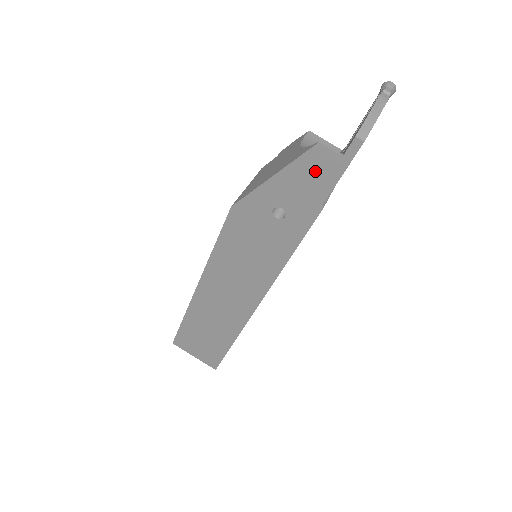
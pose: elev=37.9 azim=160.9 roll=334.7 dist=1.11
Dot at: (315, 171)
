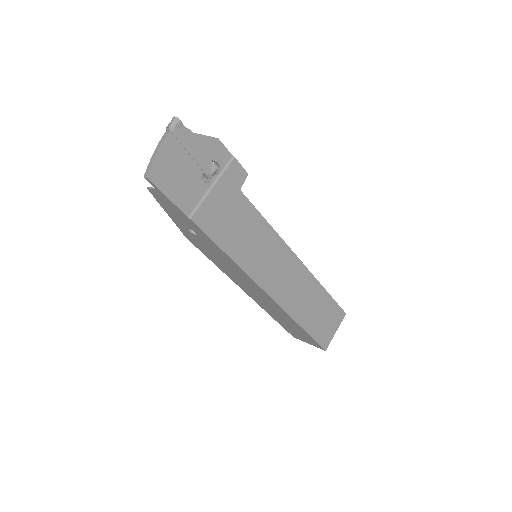
Dot at: (165, 202)
